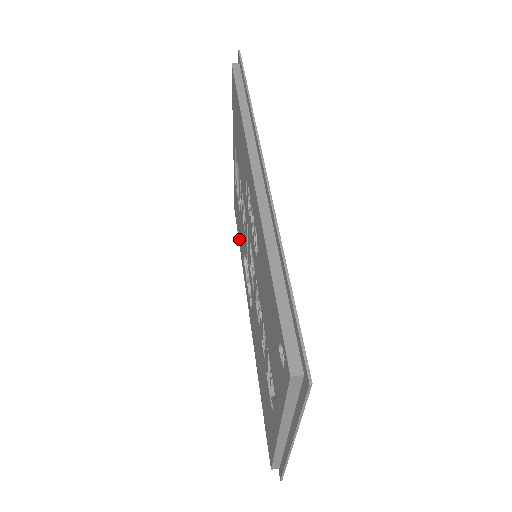
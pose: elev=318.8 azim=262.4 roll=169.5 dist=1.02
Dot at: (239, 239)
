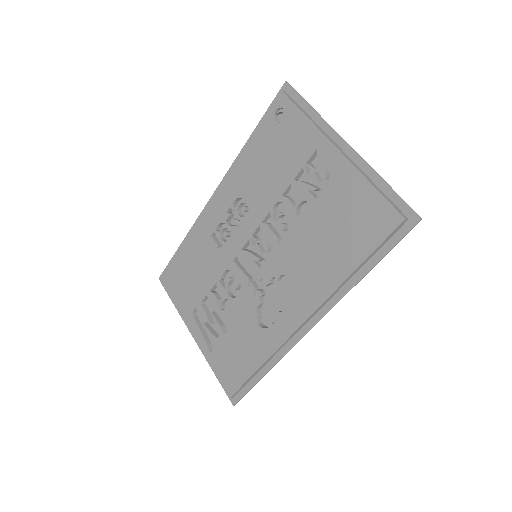
Dot at: (249, 365)
